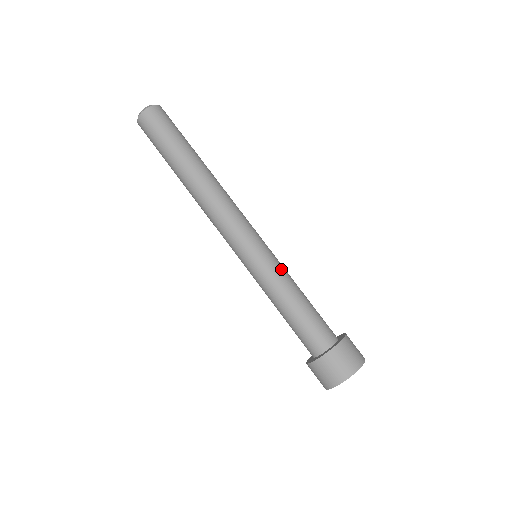
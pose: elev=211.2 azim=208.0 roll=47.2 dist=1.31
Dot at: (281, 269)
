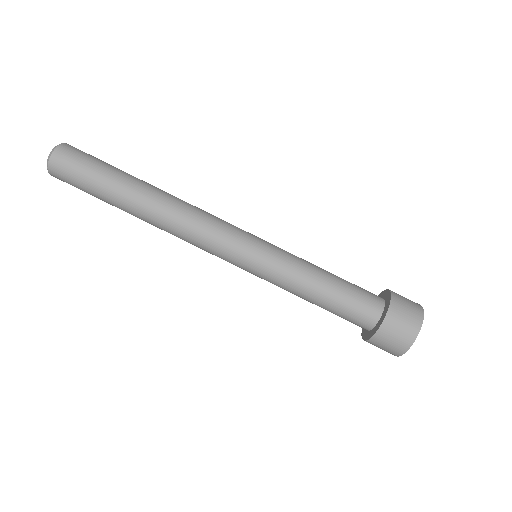
Dot at: (287, 265)
